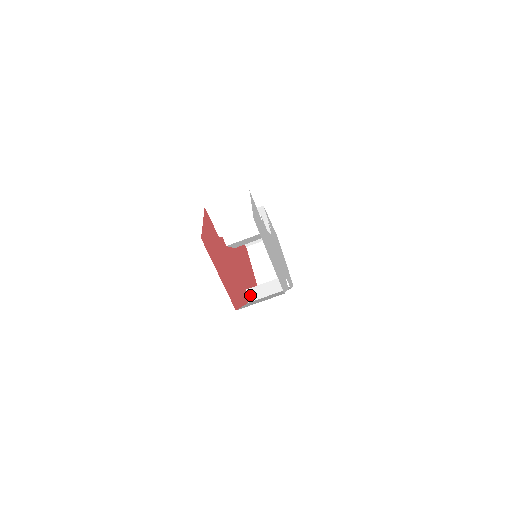
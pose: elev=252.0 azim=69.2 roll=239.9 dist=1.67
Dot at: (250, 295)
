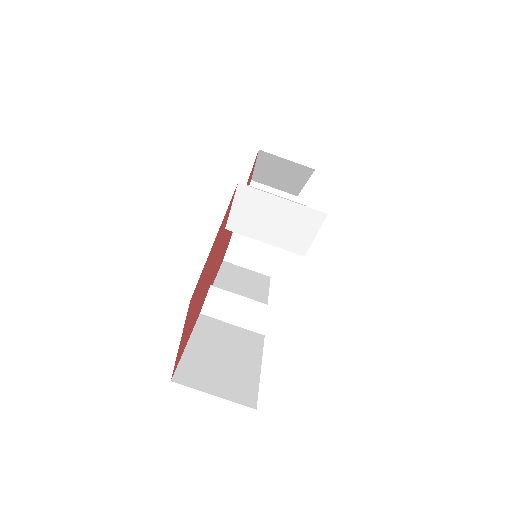
Dot at: (210, 301)
